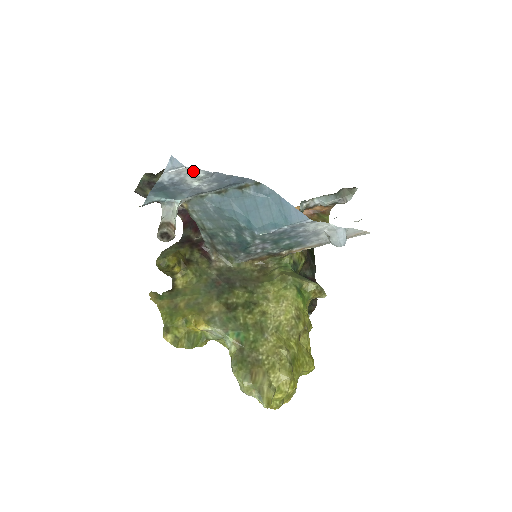
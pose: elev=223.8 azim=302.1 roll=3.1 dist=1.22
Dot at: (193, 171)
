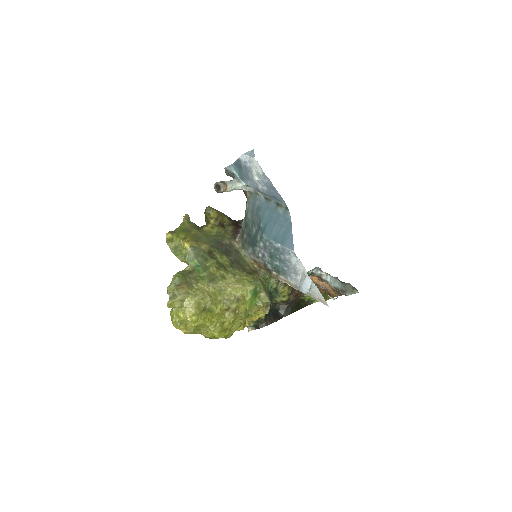
Dot at: (258, 166)
